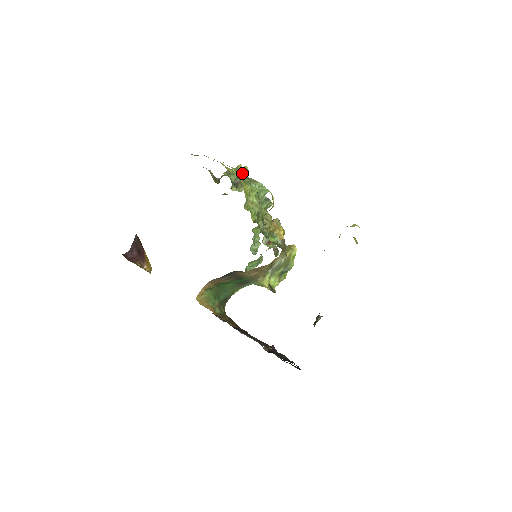
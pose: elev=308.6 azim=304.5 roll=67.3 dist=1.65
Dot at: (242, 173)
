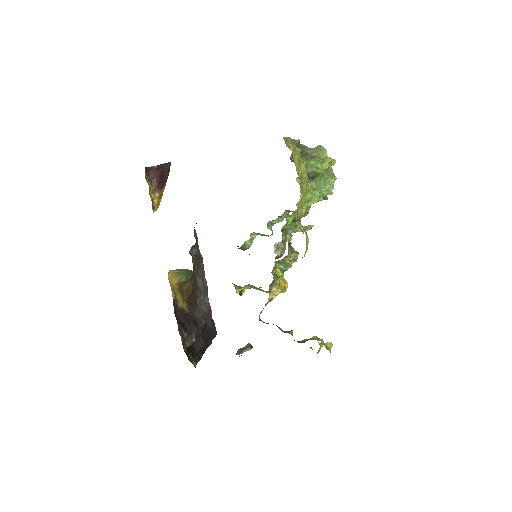
Dot at: (322, 170)
